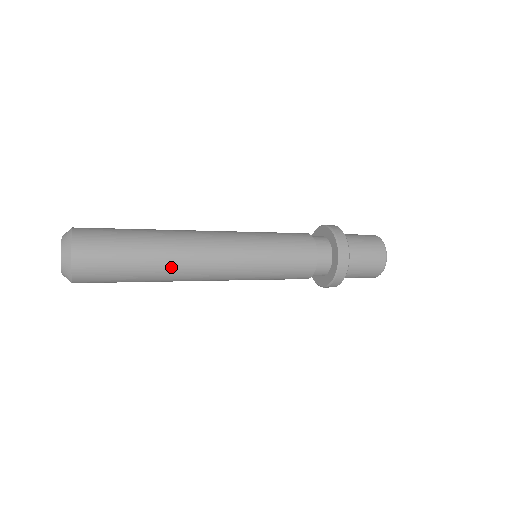
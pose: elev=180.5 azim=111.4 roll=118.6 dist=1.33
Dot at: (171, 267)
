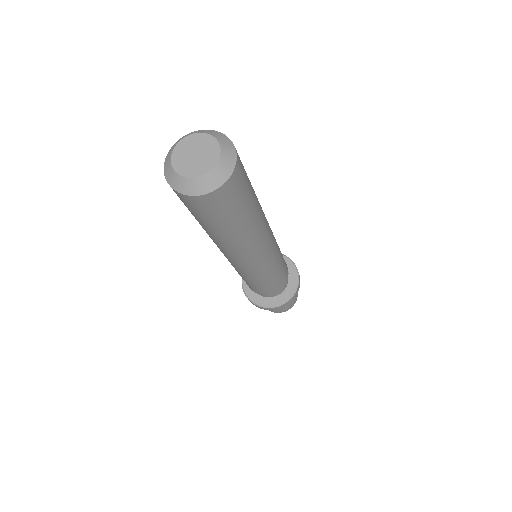
Dot at: (261, 220)
